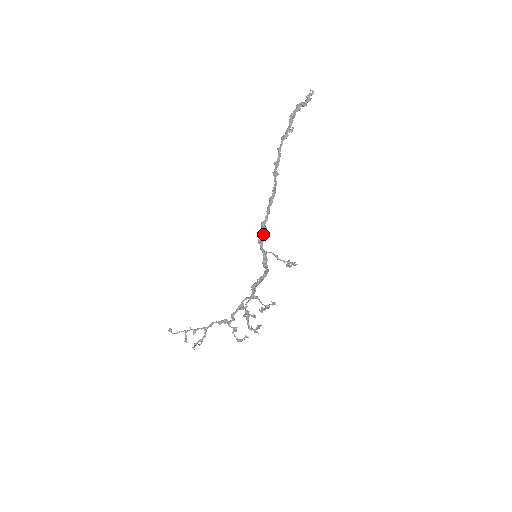
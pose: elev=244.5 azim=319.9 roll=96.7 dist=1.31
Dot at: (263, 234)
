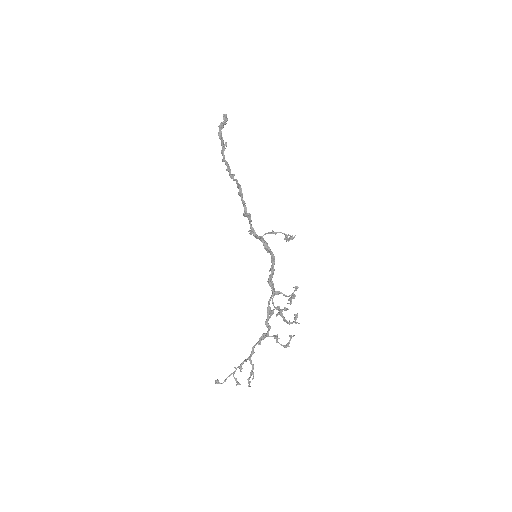
Dot at: (250, 223)
